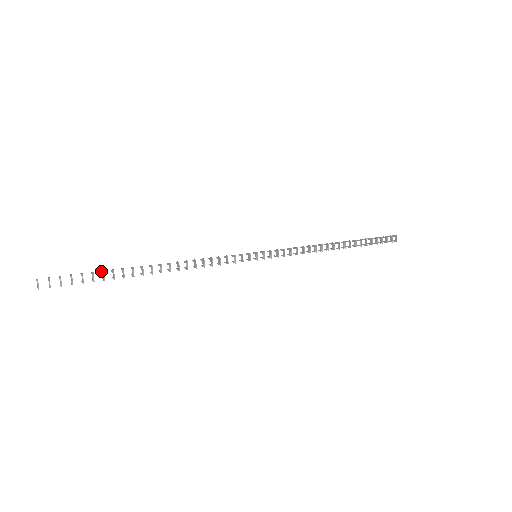
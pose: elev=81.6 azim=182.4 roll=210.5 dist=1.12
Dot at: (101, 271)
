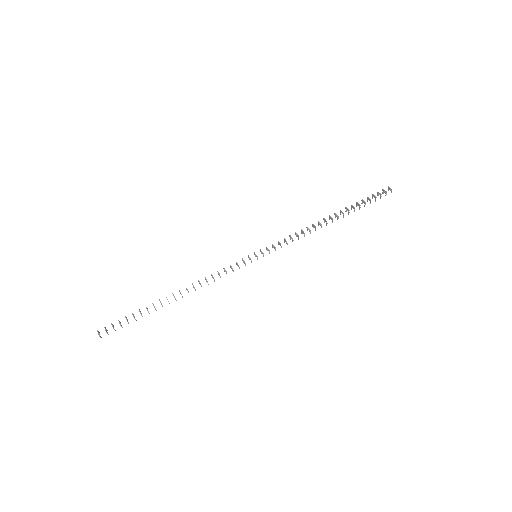
Dot at: occluded
